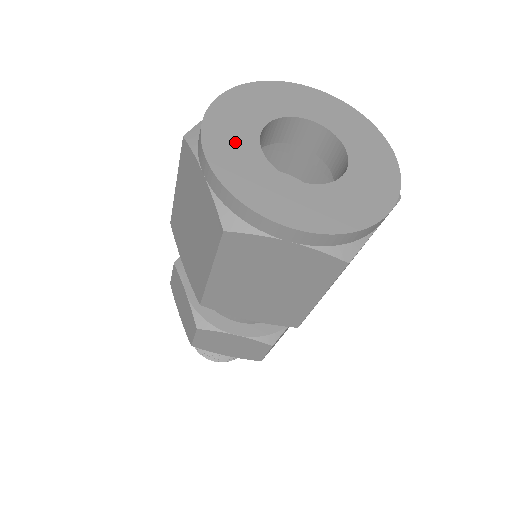
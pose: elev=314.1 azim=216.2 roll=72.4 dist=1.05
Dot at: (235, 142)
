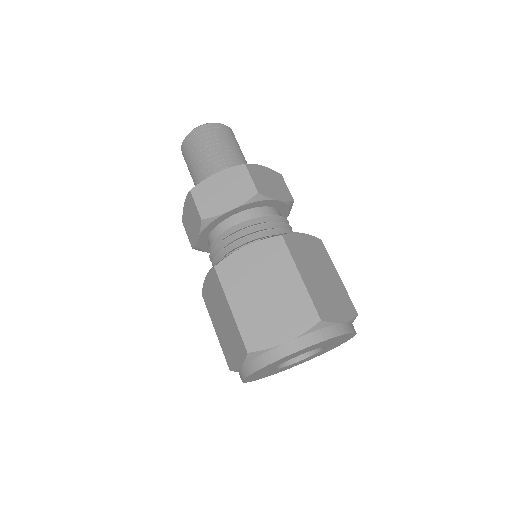
Dot at: (267, 369)
